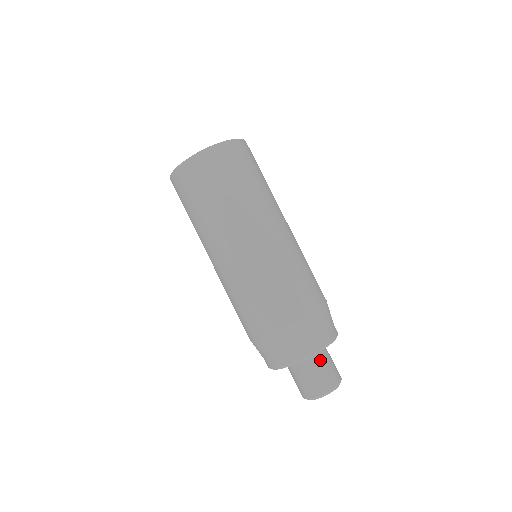
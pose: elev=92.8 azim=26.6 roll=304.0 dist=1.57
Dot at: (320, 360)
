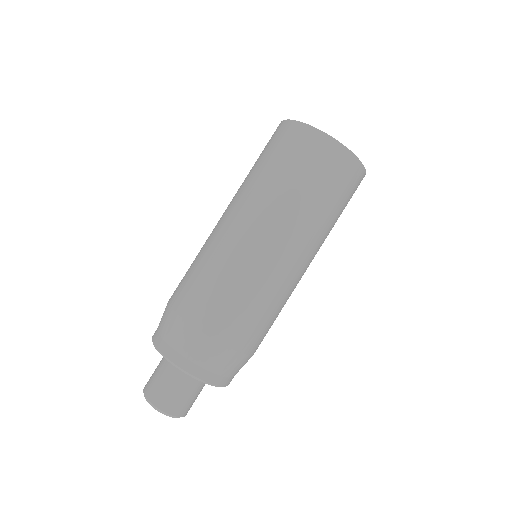
Dot at: (188, 383)
